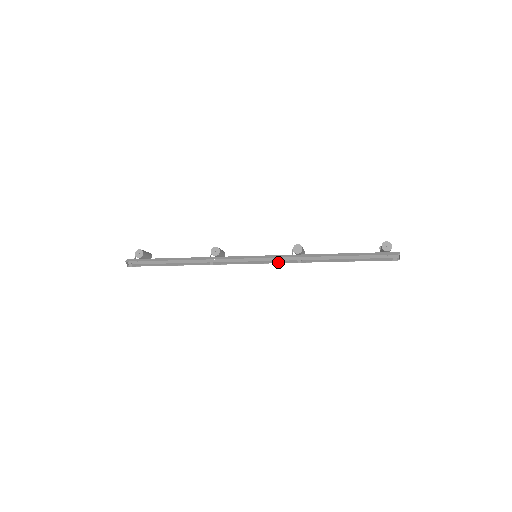
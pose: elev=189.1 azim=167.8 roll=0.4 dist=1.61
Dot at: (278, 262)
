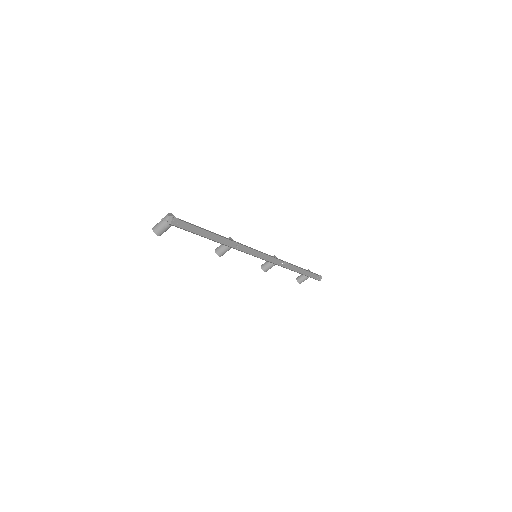
Dot at: (274, 263)
